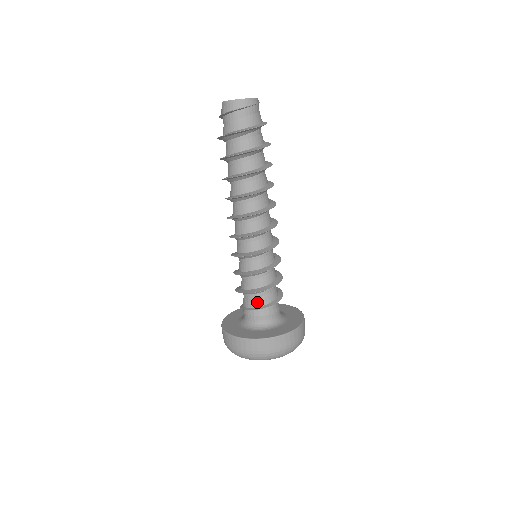
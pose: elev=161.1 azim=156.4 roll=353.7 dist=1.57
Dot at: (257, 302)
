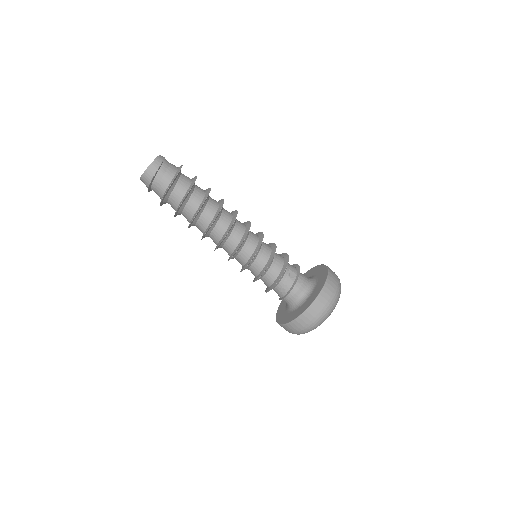
Dot at: (291, 278)
